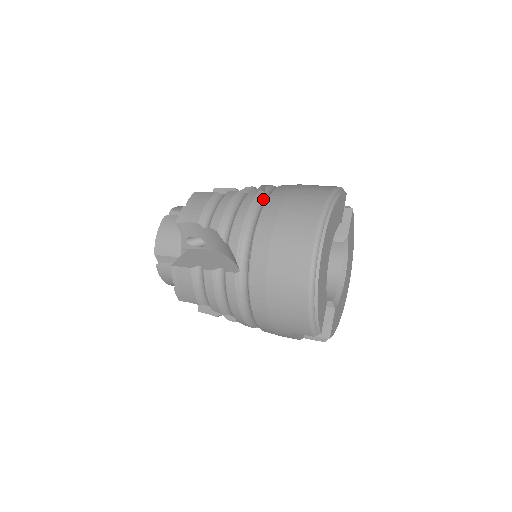
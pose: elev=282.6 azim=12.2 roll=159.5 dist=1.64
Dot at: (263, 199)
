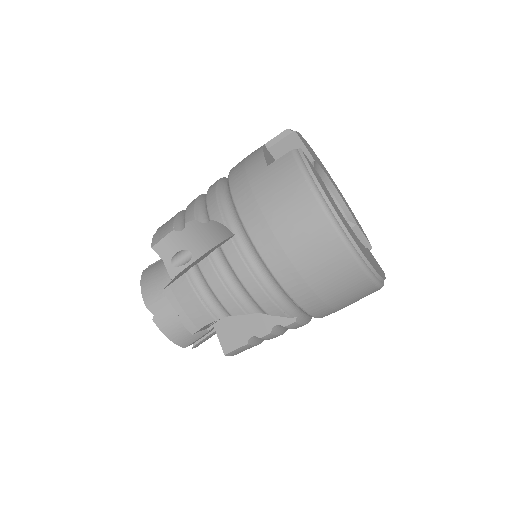
Dot at: (248, 249)
